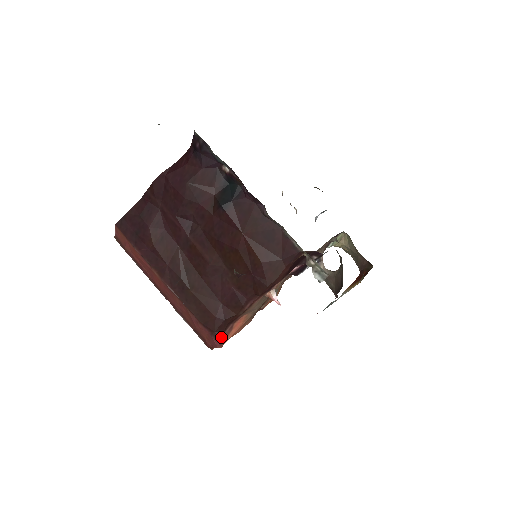
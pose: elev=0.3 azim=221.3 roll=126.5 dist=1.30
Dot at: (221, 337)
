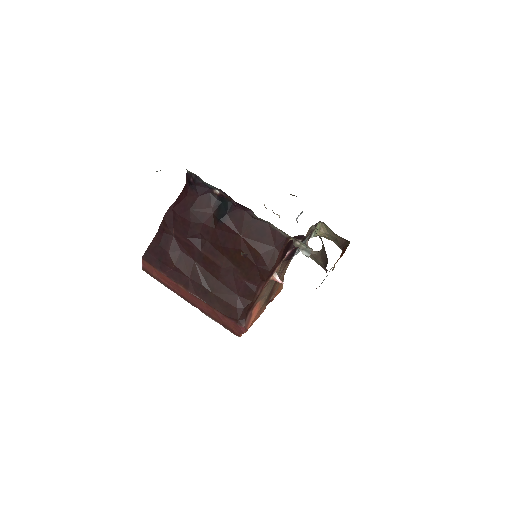
Dot at: (244, 323)
